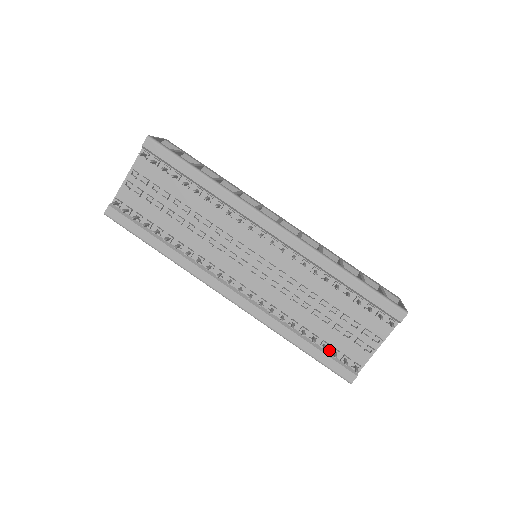
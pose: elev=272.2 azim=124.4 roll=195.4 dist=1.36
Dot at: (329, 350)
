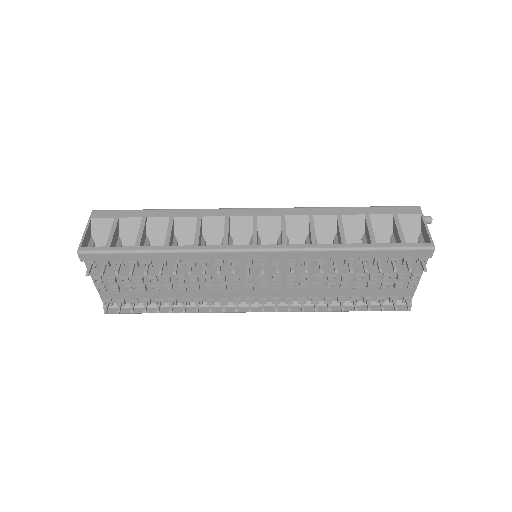
Dot at: (374, 299)
